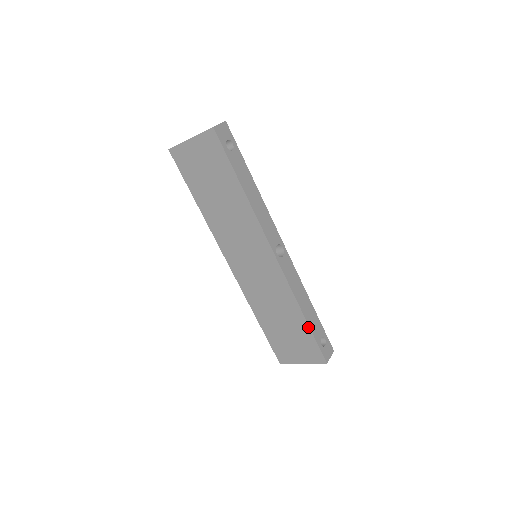
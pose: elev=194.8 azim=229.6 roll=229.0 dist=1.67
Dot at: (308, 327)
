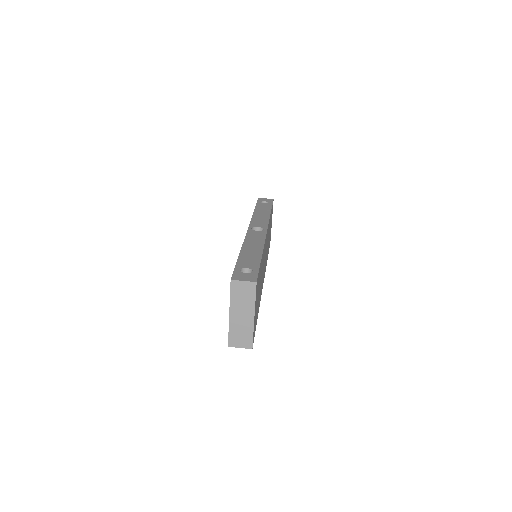
Dot at: (238, 259)
